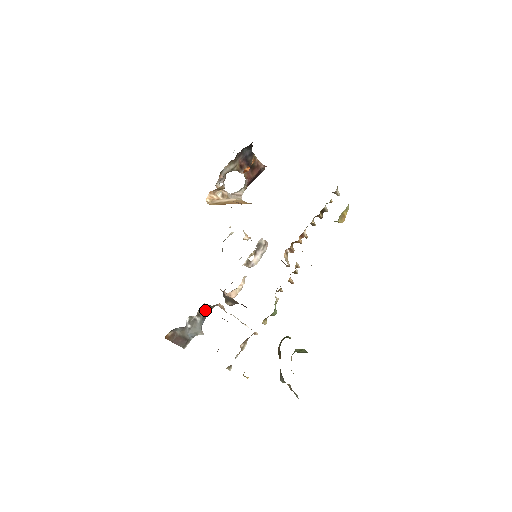
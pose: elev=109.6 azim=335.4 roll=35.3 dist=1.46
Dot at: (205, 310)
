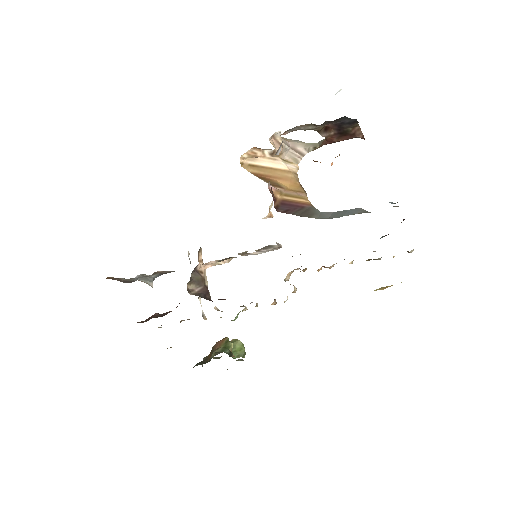
Dot at: (165, 272)
